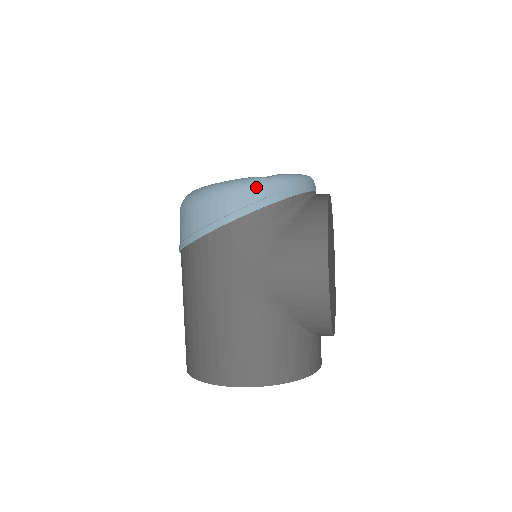
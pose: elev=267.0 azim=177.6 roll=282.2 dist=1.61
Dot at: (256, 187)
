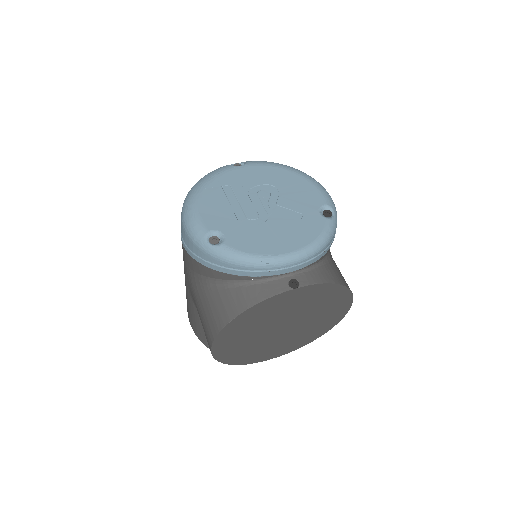
Dot at: (196, 245)
